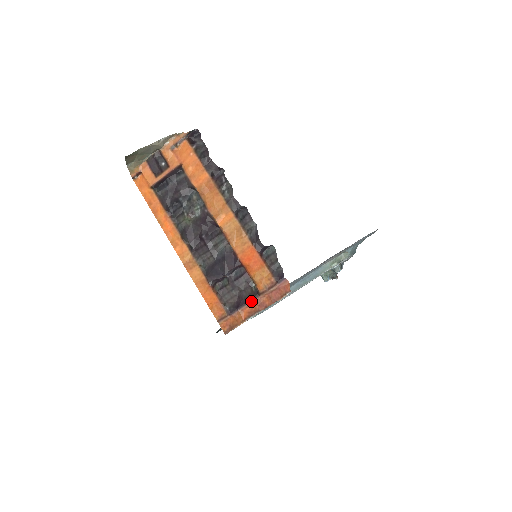
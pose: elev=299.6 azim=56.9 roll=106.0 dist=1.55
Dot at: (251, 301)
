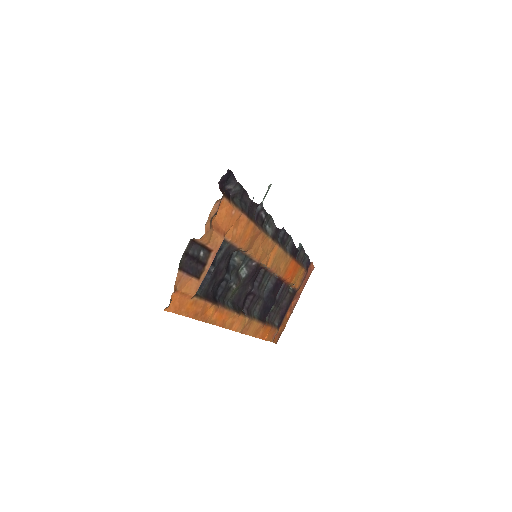
Dot at: (292, 302)
